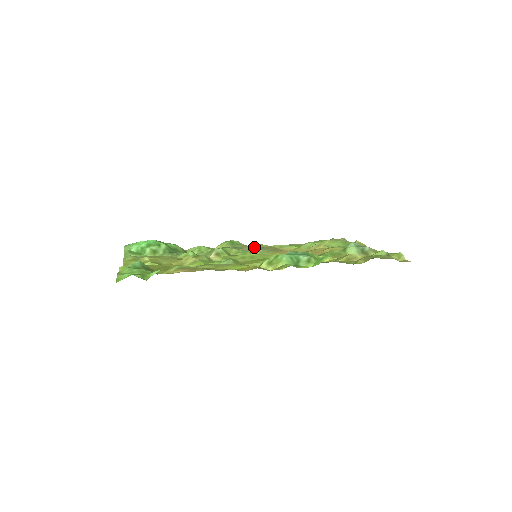
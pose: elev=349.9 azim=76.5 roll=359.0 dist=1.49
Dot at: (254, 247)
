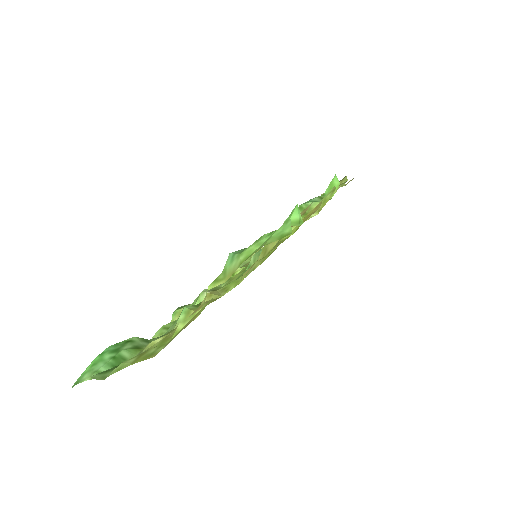
Dot at: occluded
